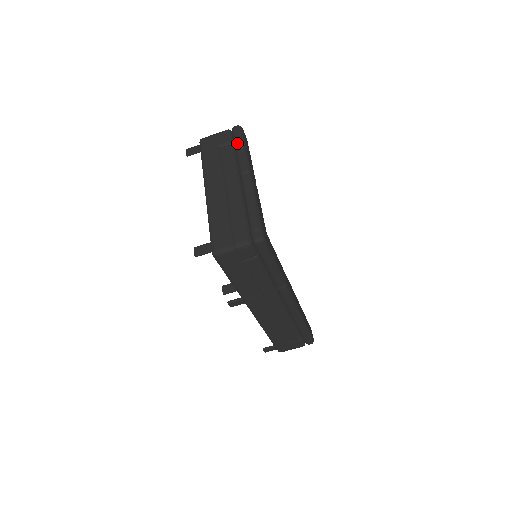
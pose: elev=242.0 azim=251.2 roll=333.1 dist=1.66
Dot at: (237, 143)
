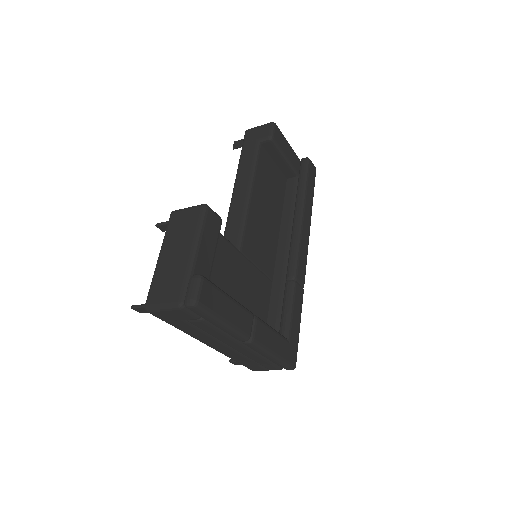
Dot at: occluded
